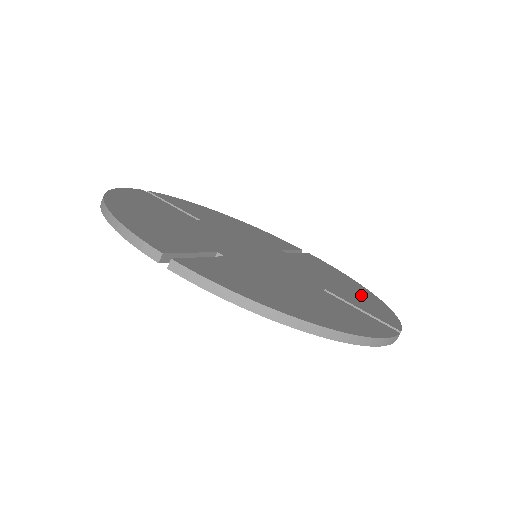
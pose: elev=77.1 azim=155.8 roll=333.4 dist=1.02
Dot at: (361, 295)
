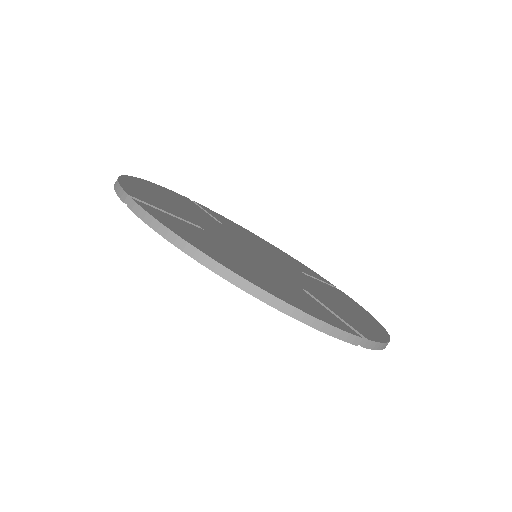
Dot at: (360, 318)
